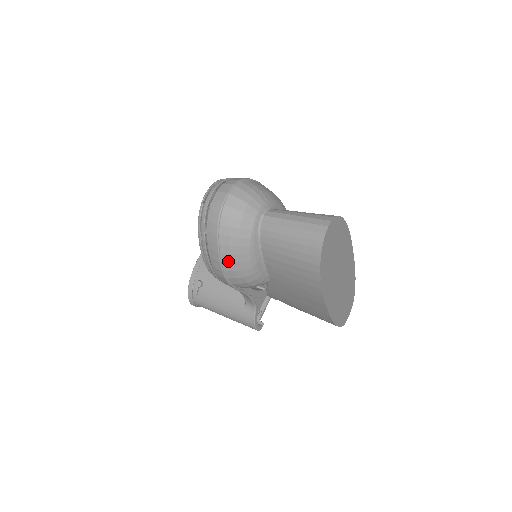
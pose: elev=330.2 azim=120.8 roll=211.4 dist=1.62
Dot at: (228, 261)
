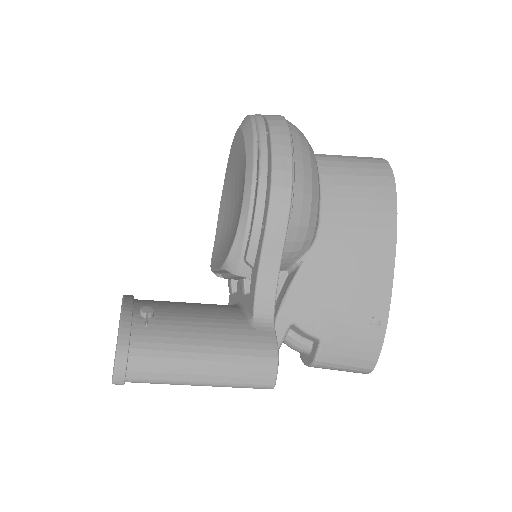
Dot at: (300, 160)
